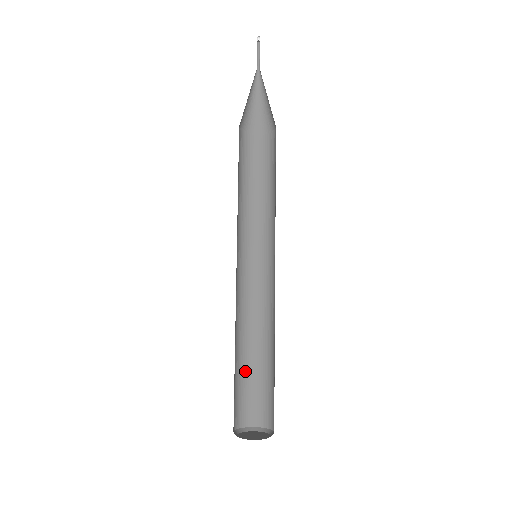
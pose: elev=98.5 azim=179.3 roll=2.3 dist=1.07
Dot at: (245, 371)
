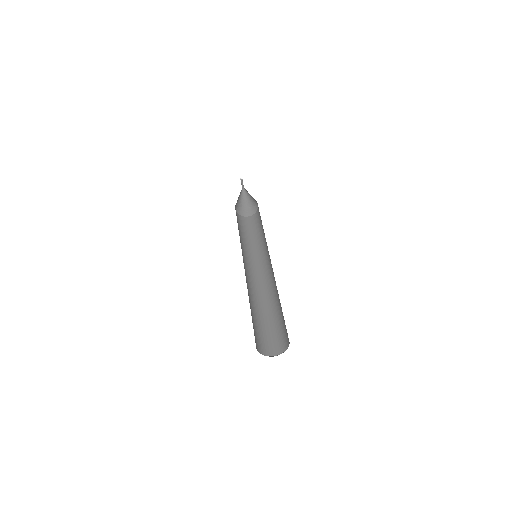
Dot at: (263, 323)
